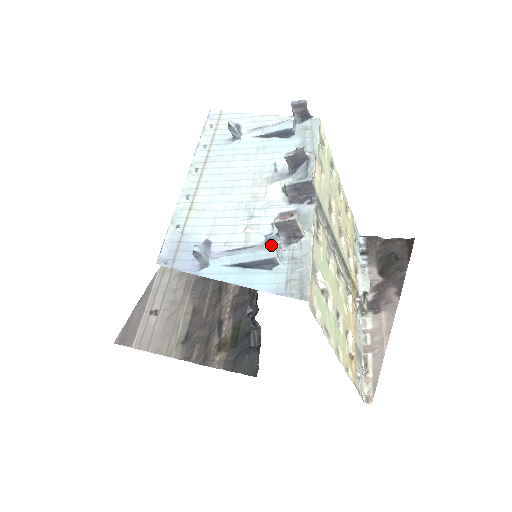
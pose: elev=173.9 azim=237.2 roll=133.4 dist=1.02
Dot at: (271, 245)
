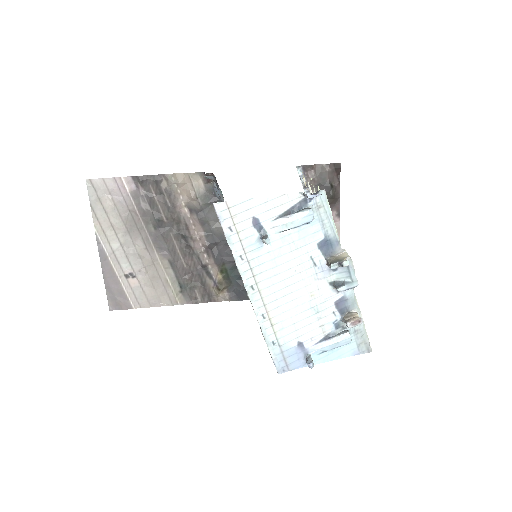
Dot at: (346, 335)
